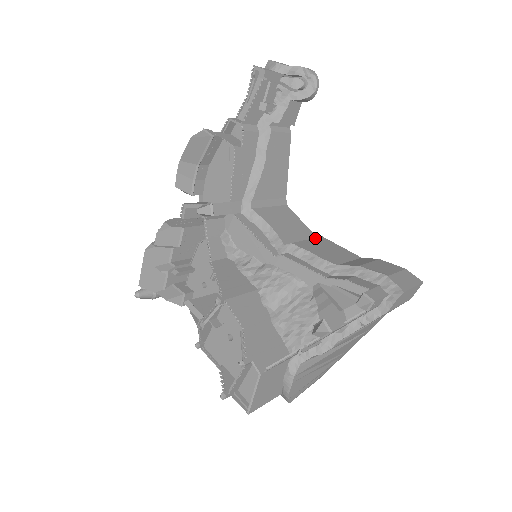
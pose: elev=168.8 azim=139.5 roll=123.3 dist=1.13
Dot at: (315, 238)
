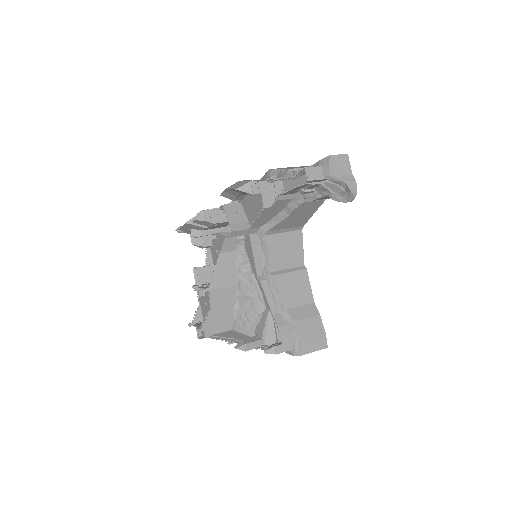
Dot at: (298, 271)
